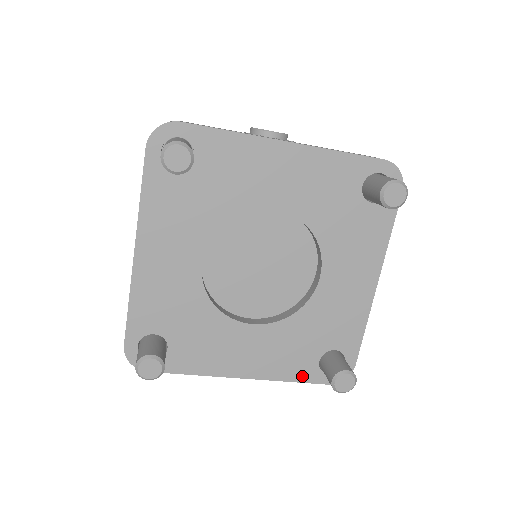
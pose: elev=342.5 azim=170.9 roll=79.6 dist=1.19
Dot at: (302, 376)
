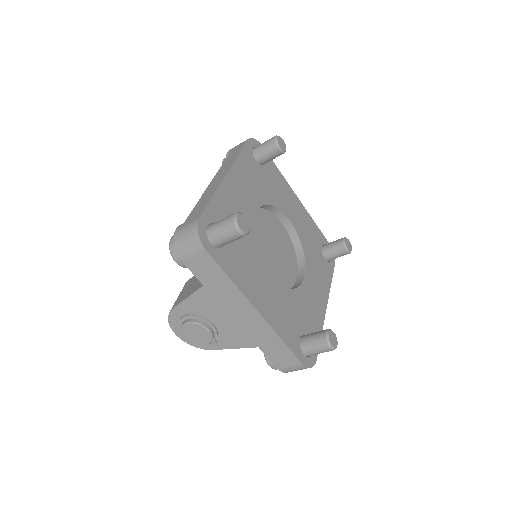
Dot at: (290, 343)
